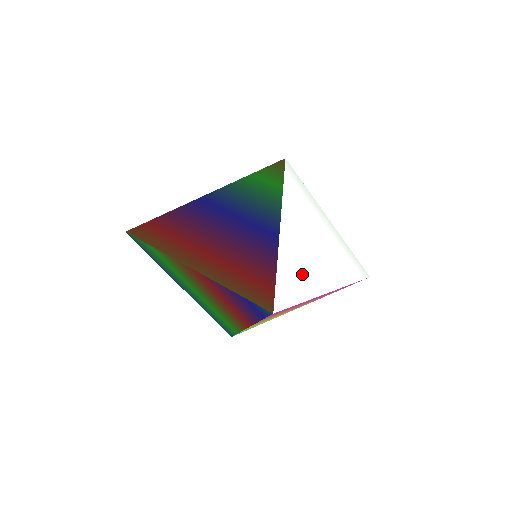
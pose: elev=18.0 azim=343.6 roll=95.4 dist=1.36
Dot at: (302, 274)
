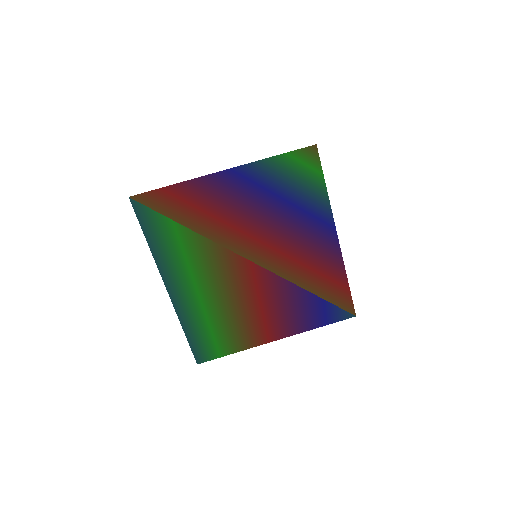
Dot at: occluded
